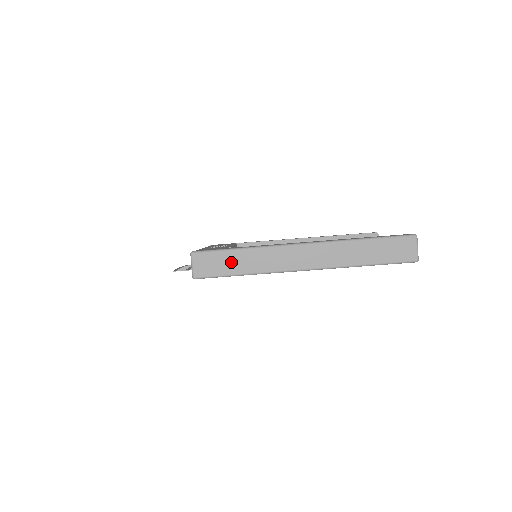
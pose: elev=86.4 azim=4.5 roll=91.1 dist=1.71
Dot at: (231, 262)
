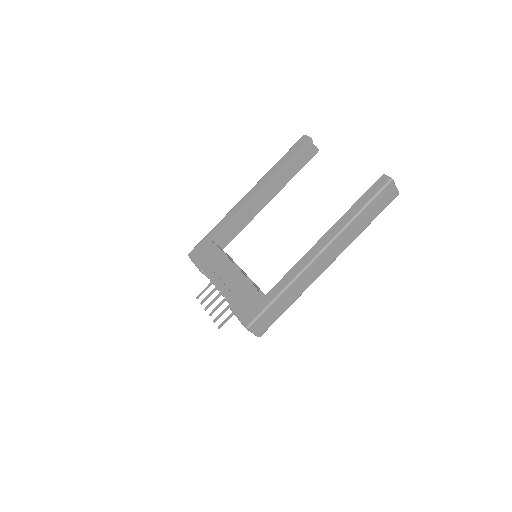
Dot at: (278, 308)
